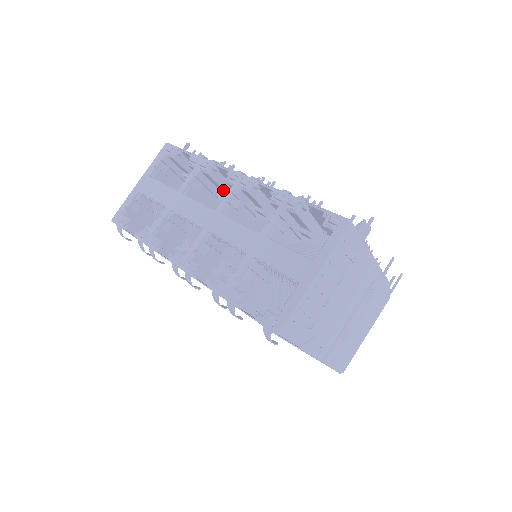
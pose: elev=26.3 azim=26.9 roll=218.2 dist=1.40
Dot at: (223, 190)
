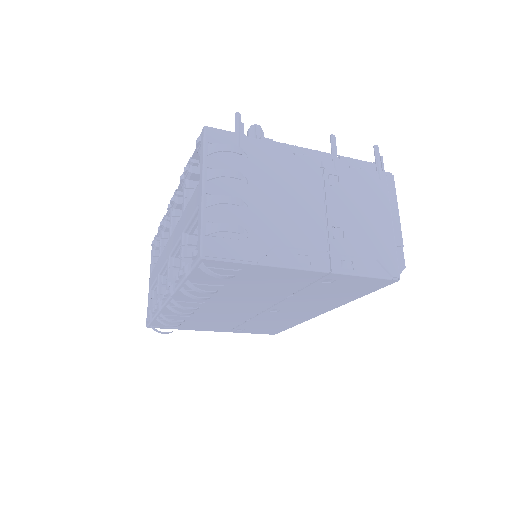
Dot at: occluded
